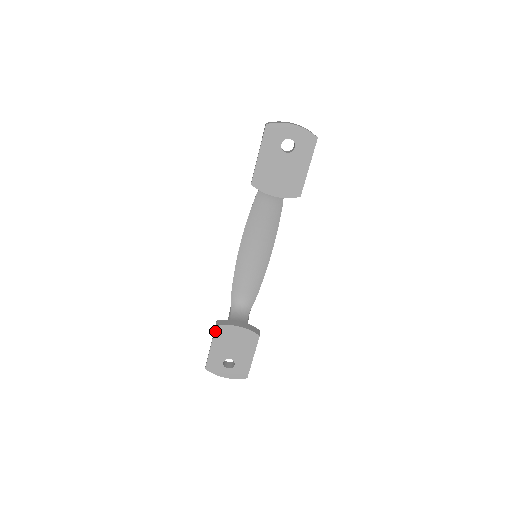
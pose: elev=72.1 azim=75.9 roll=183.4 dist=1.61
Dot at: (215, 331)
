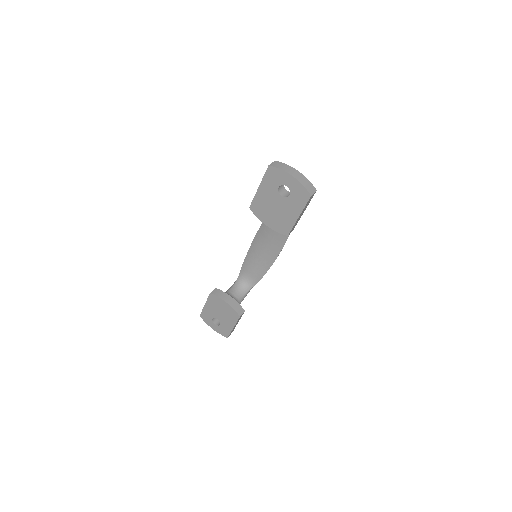
Dot at: (209, 296)
